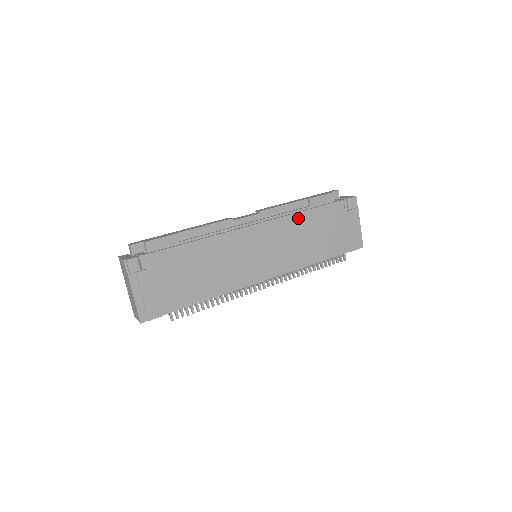
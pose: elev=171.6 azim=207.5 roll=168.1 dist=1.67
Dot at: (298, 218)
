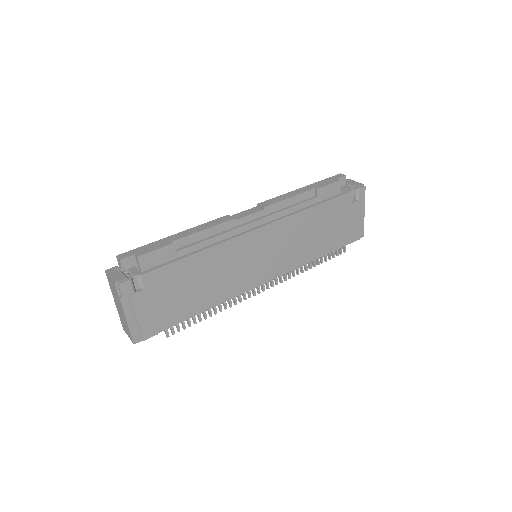
Dot at: (305, 215)
